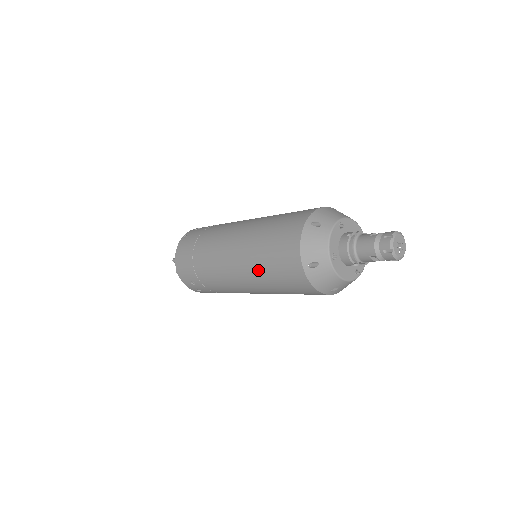
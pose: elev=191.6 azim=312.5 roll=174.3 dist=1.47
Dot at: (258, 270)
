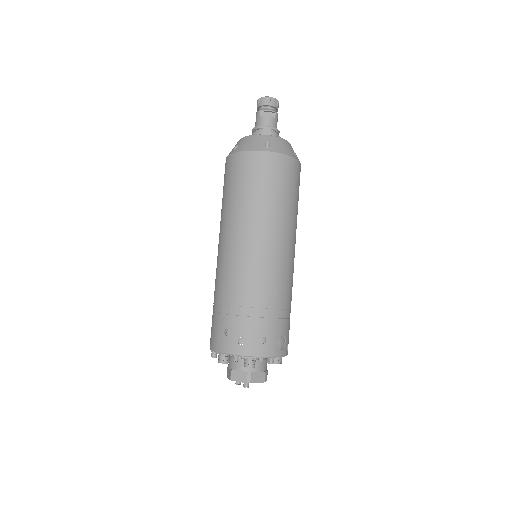
Dot at: (227, 209)
